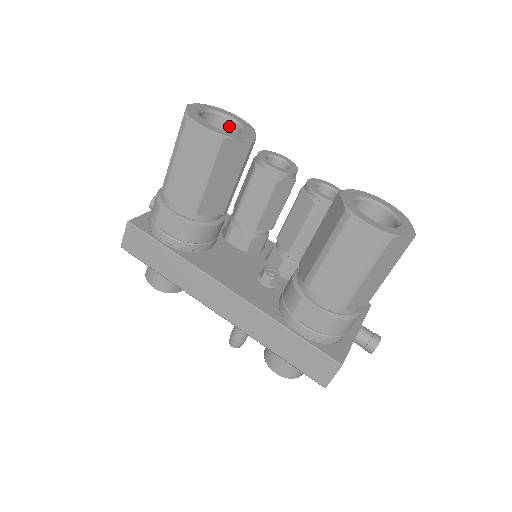
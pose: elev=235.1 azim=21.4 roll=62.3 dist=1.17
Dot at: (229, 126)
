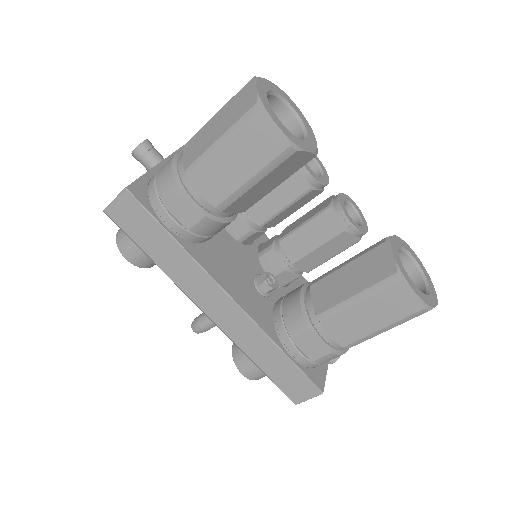
Dot at: (285, 116)
